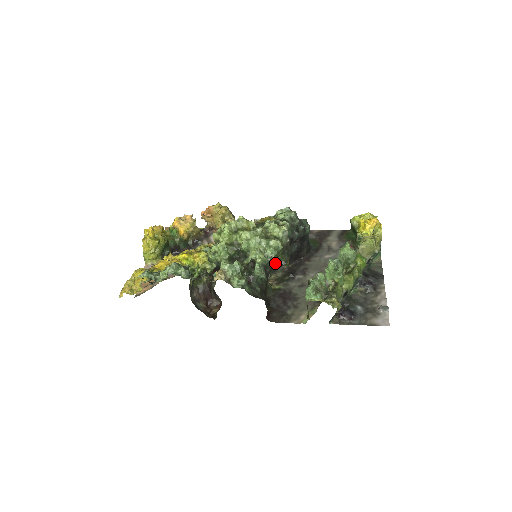
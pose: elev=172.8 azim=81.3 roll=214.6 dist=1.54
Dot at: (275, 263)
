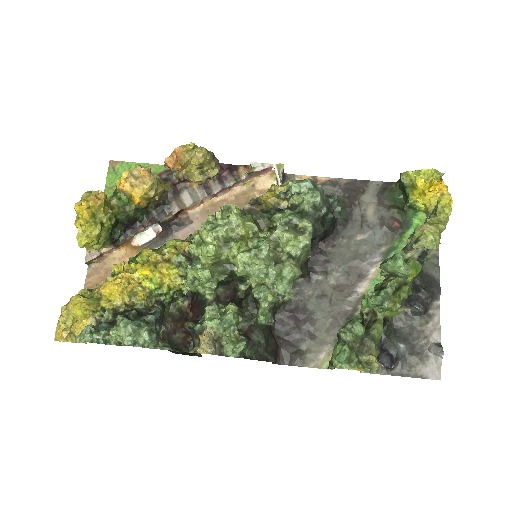
Dot at: occluded
